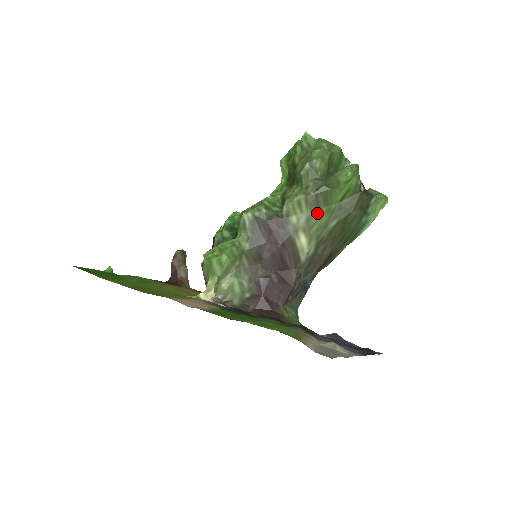
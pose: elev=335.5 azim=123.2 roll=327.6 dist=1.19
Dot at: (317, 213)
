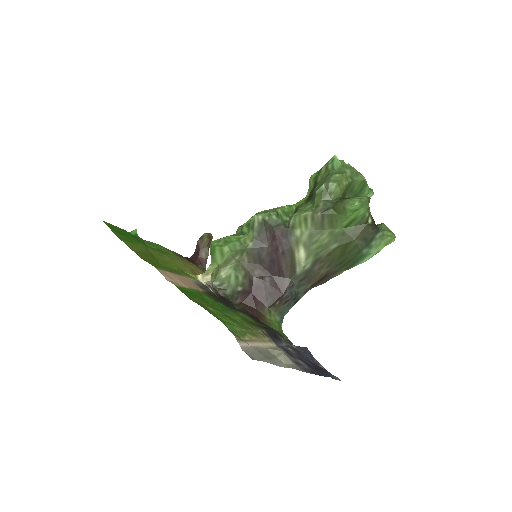
Dot at: (320, 232)
